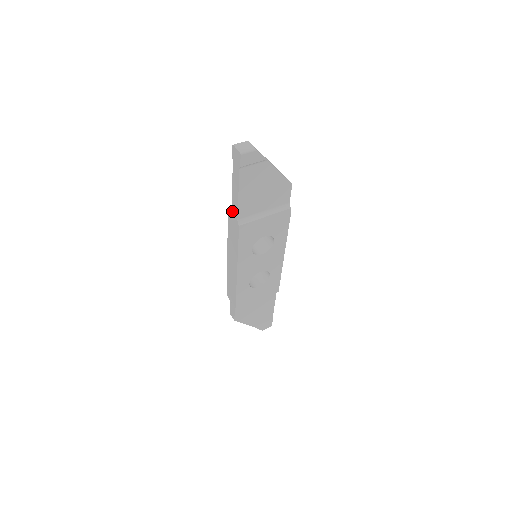
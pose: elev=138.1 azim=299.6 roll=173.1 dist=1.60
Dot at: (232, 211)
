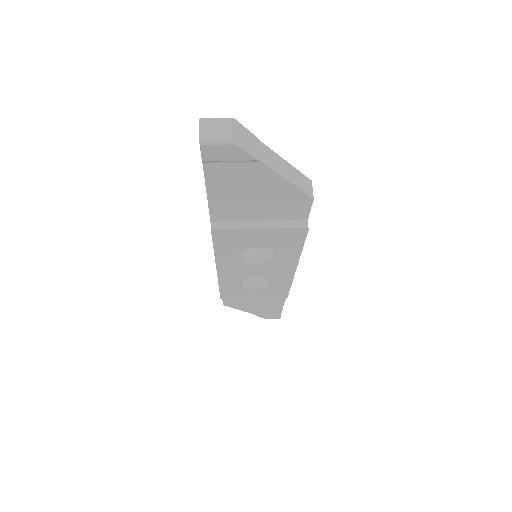
Dot at: occluded
